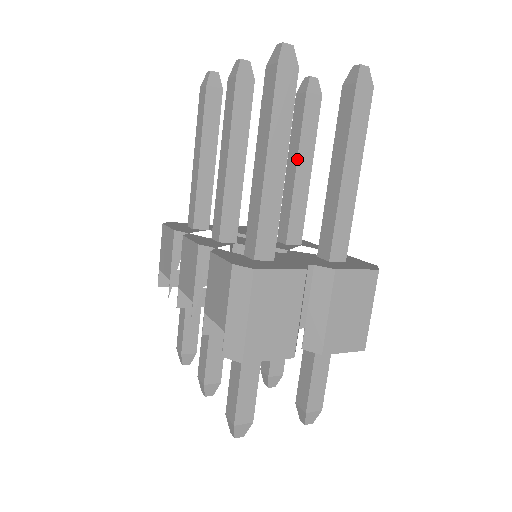
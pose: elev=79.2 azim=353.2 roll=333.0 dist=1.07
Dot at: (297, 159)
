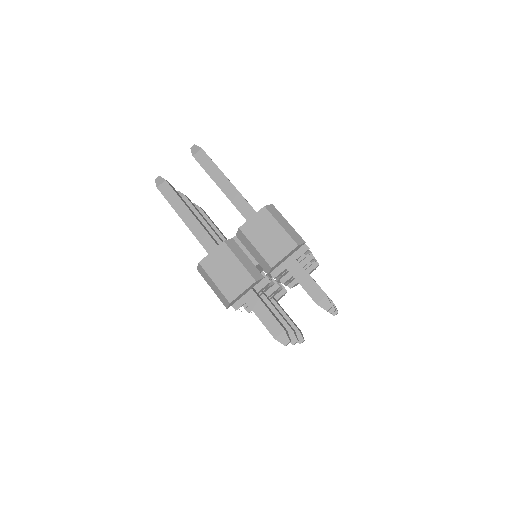
Dot at: occluded
